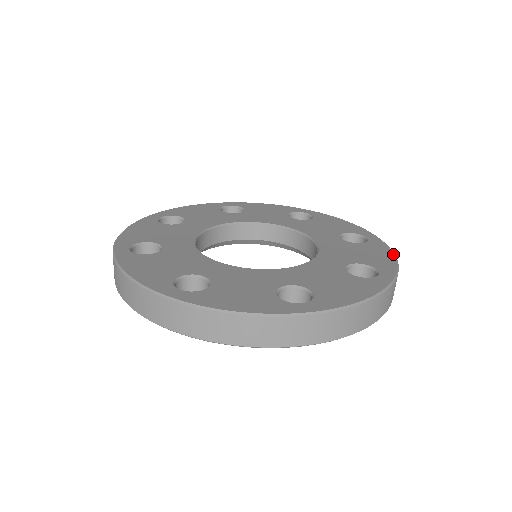
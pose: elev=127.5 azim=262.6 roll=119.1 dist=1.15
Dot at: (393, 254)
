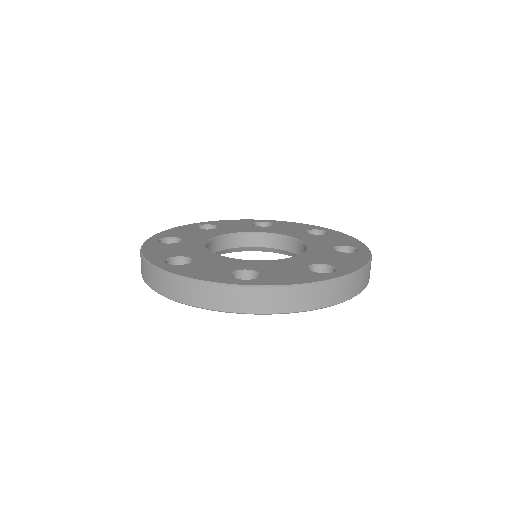
Dot at: (367, 262)
